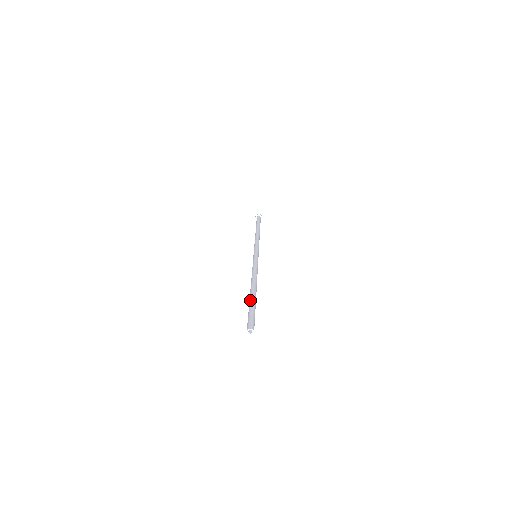
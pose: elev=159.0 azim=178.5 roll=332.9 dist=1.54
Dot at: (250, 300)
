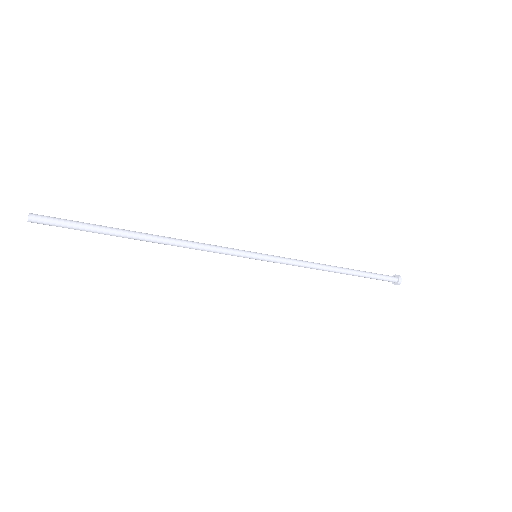
Dot at: (109, 228)
